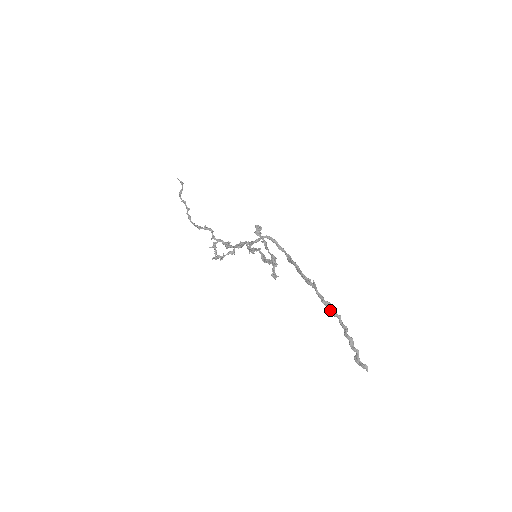
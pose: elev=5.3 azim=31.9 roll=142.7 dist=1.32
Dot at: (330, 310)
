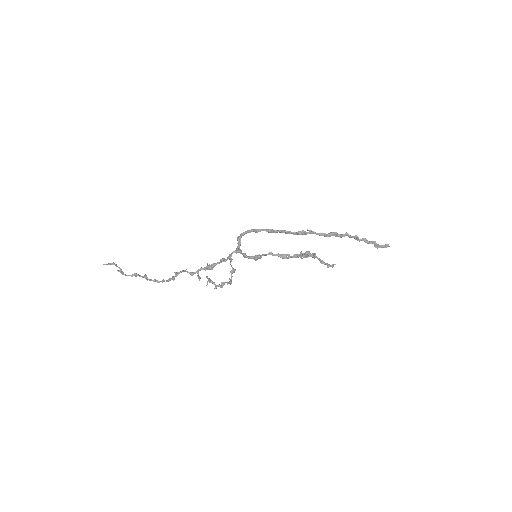
Dot at: (336, 236)
